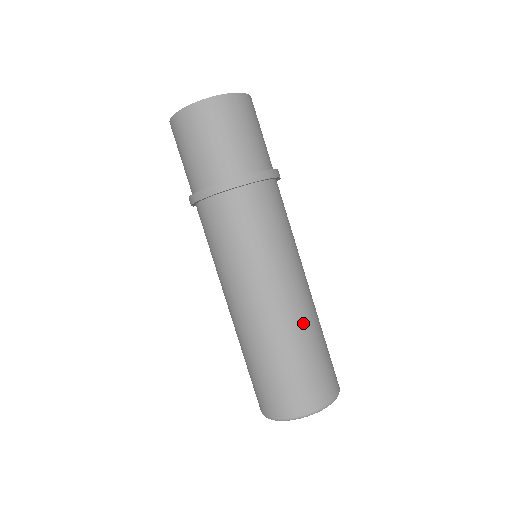
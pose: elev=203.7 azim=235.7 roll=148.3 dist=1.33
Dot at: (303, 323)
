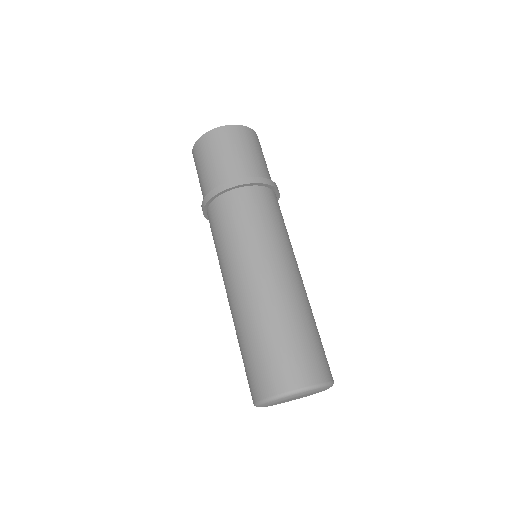
Dot at: (292, 303)
